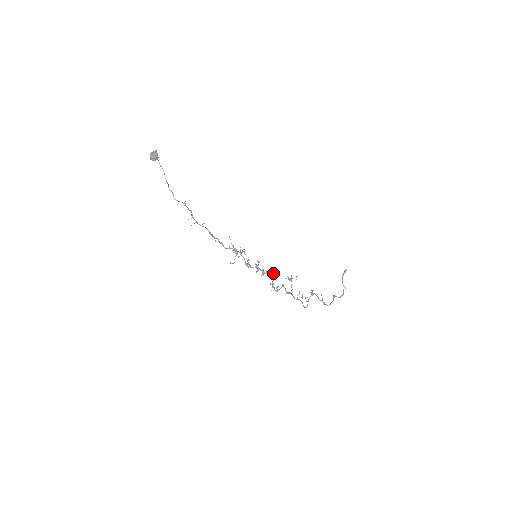
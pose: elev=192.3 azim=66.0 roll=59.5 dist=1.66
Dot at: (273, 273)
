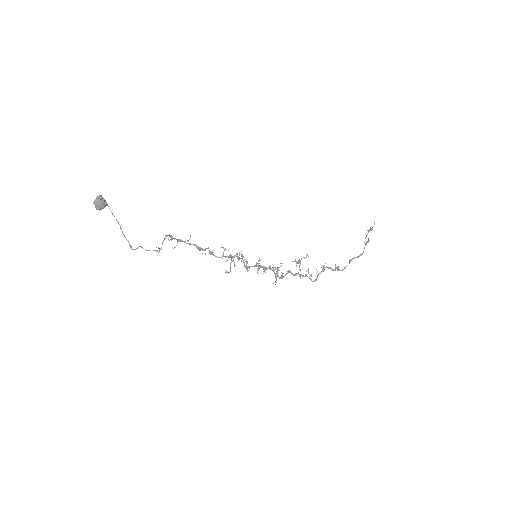
Dot at: (277, 268)
